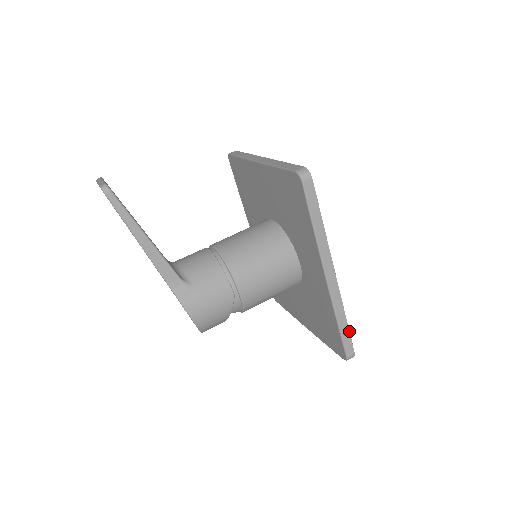
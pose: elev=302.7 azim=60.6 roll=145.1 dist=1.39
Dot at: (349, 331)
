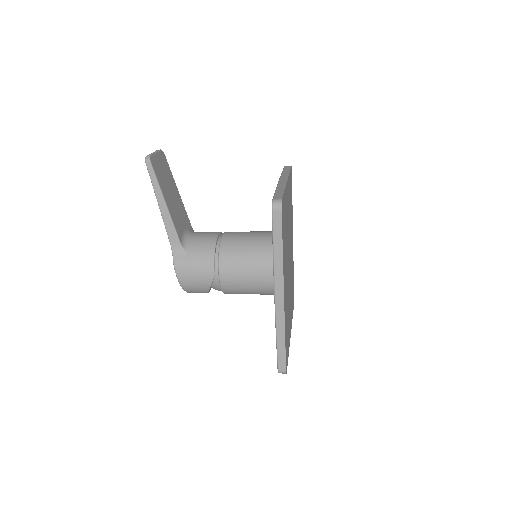
Dot at: (285, 349)
